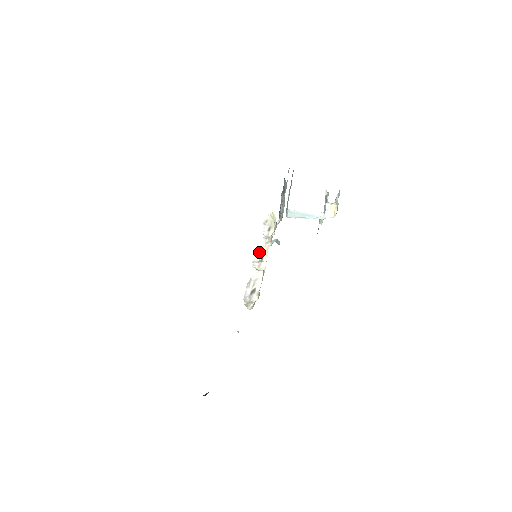
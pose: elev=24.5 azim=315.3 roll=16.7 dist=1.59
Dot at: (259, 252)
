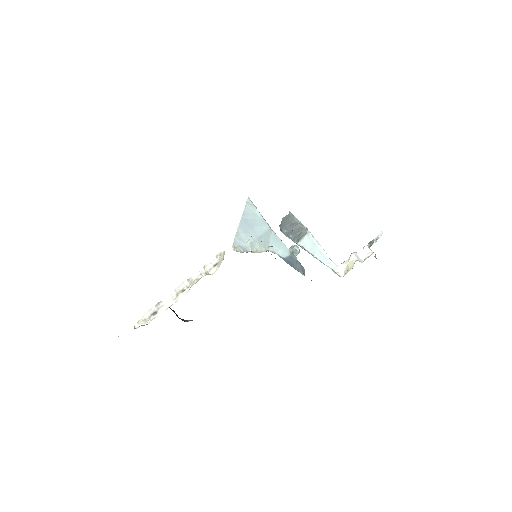
Dot at: (188, 282)
